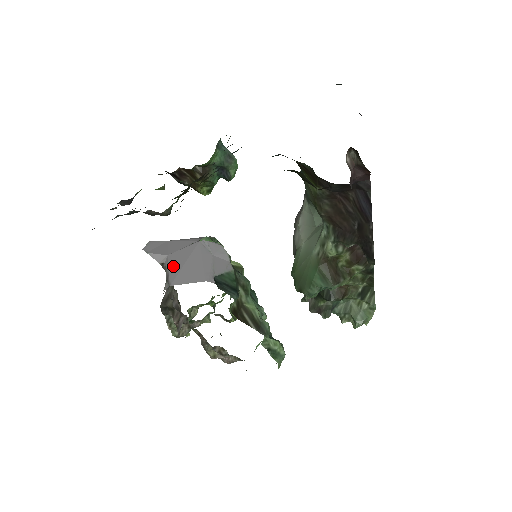
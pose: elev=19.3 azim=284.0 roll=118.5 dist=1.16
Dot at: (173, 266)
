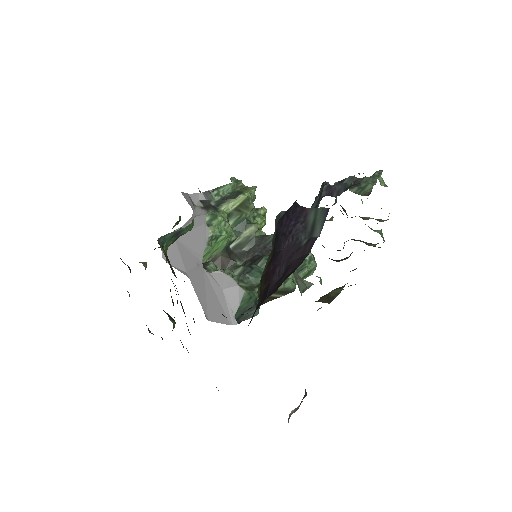
Dot at: (198, 295)
